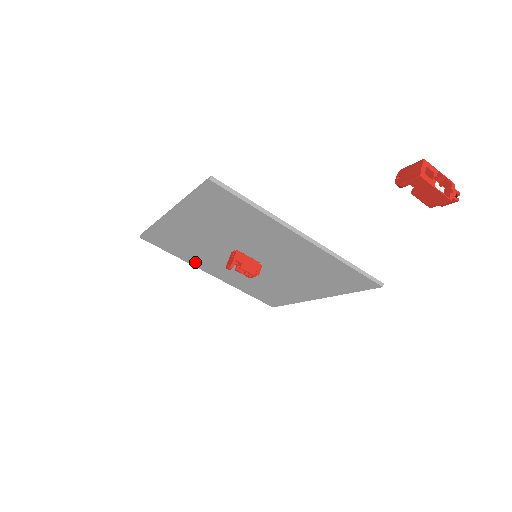
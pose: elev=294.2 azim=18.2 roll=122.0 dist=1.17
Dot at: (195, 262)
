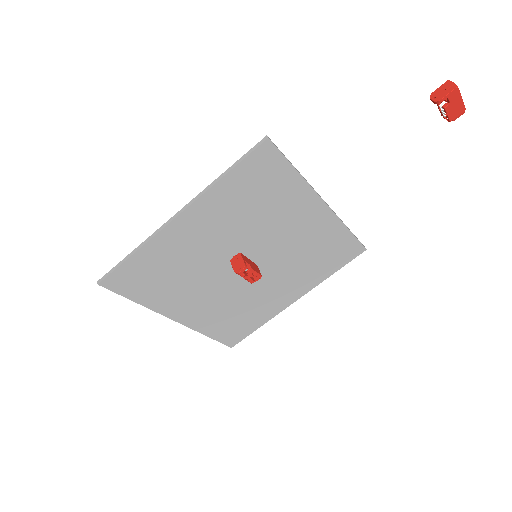
Dot at: (164, 304)
